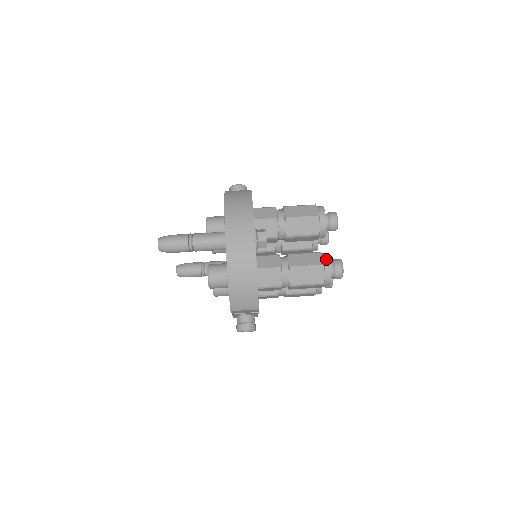
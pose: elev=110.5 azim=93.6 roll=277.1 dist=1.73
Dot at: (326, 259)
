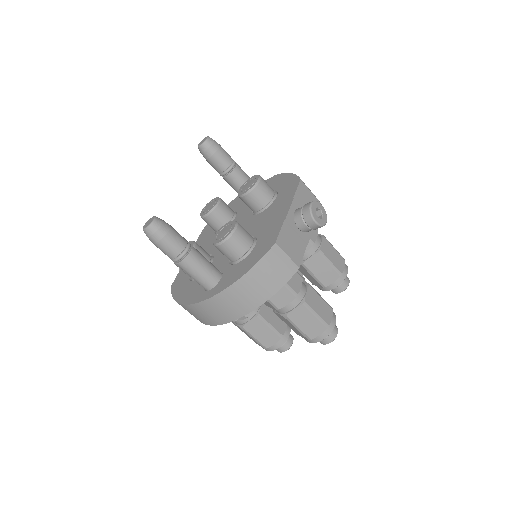
Dot at: (276, 346)
